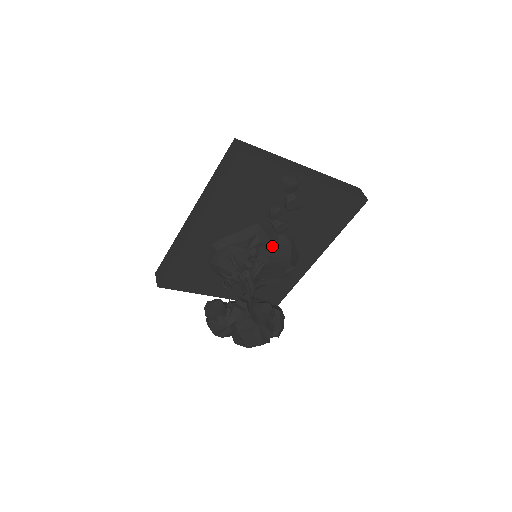
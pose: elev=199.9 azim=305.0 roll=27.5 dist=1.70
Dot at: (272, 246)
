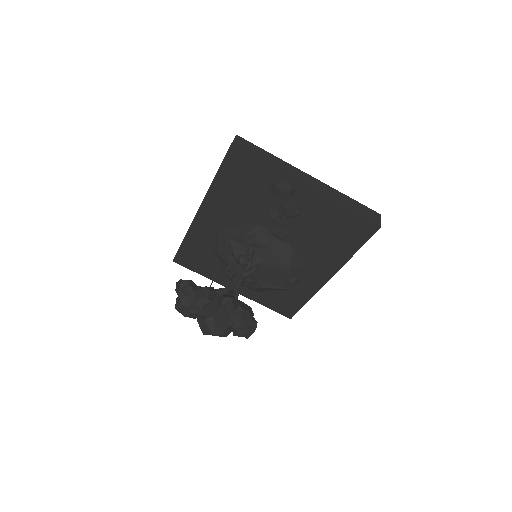
Dot at: (270, 250)
